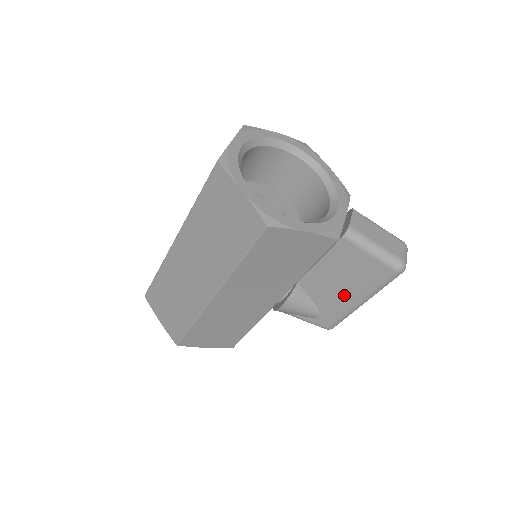
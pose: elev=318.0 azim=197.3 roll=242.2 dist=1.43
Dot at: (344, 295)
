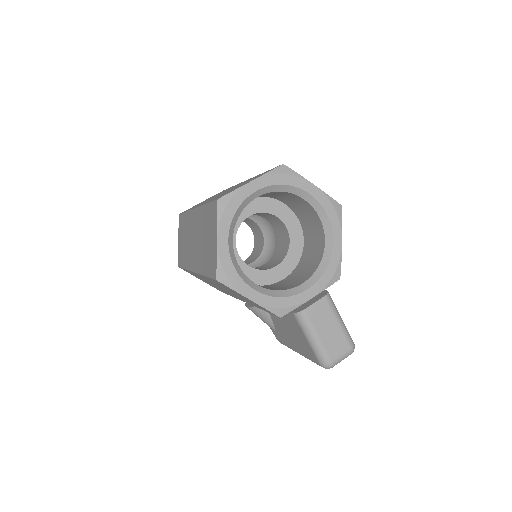
Dot at: (290, 339)
